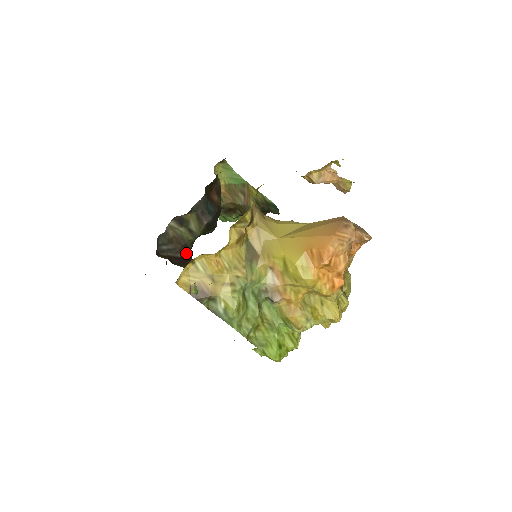
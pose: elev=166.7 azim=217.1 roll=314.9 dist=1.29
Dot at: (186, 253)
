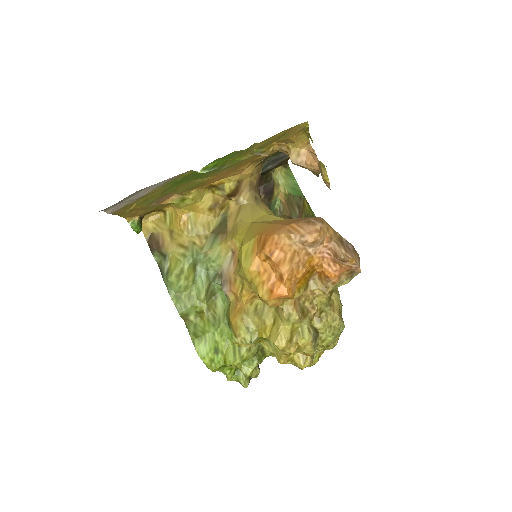
Dot at: occluded
